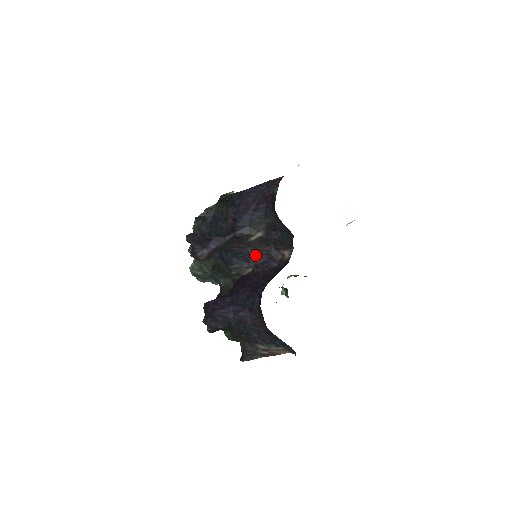
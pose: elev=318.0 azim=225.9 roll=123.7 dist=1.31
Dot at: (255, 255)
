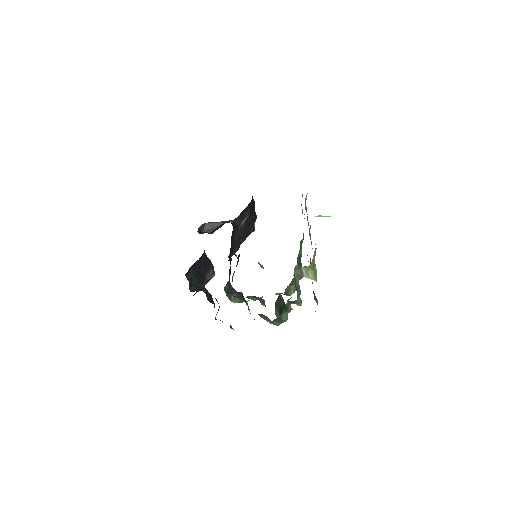
Dot at: (242, 238)
